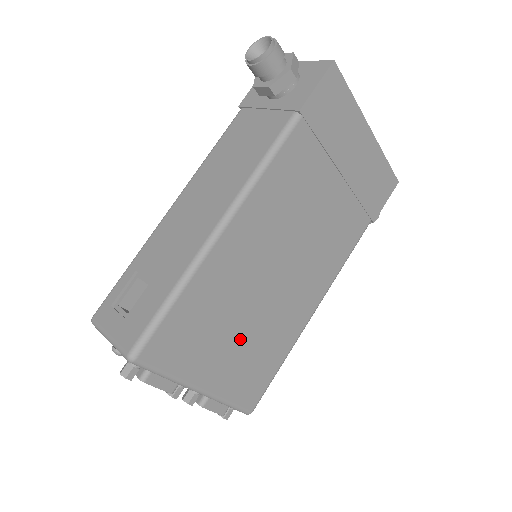
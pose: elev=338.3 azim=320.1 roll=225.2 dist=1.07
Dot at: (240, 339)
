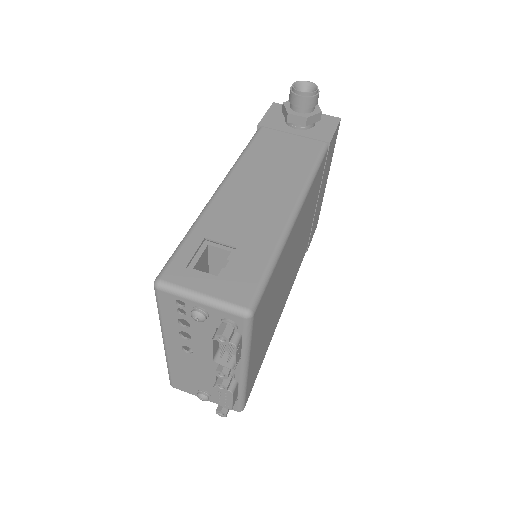
Dot at: (268, 324)
